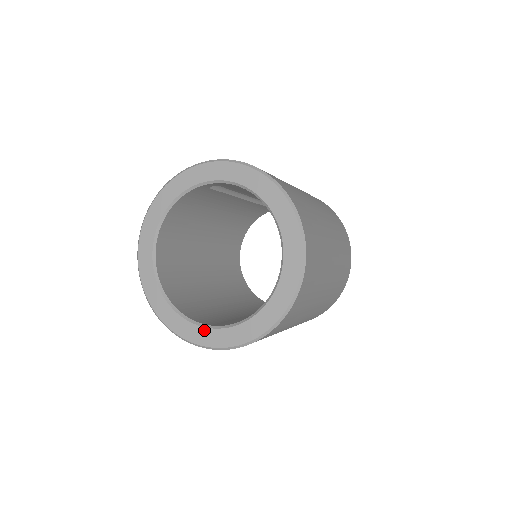
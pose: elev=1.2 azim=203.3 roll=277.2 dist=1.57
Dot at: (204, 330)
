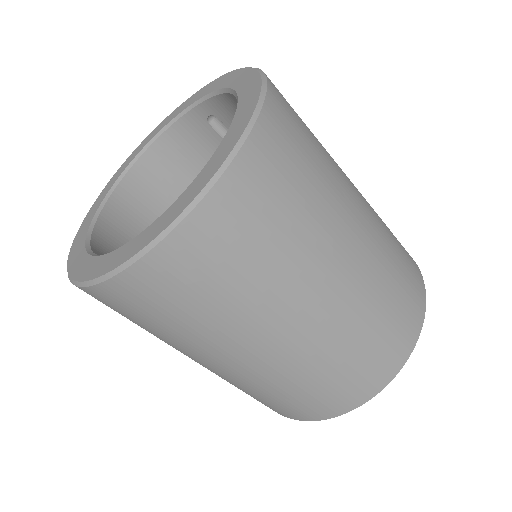
Dot at: (90, 259)
